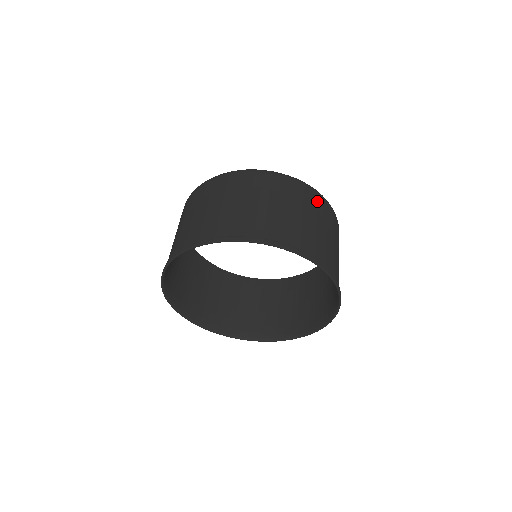
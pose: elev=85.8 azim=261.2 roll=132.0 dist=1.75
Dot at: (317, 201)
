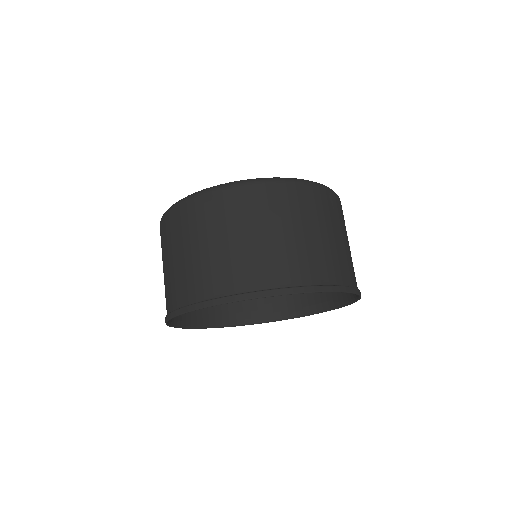
Dot at: (297, 197)
